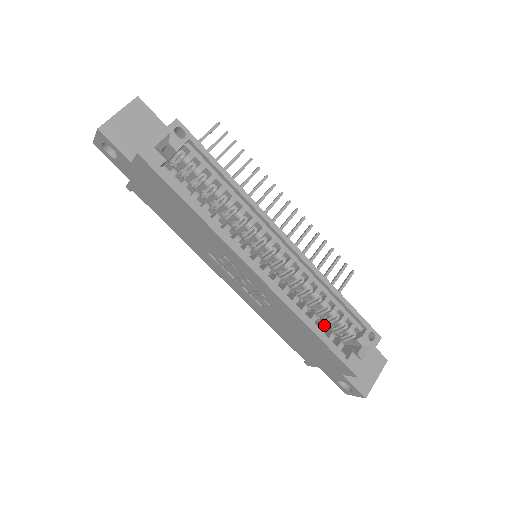
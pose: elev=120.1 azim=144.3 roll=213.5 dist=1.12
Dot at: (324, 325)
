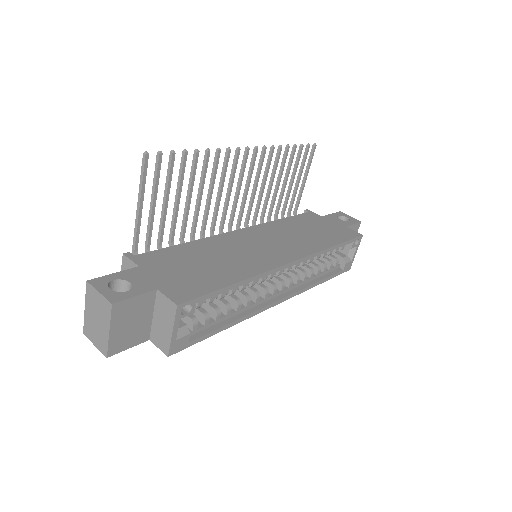
Dot at: (325, 268)
